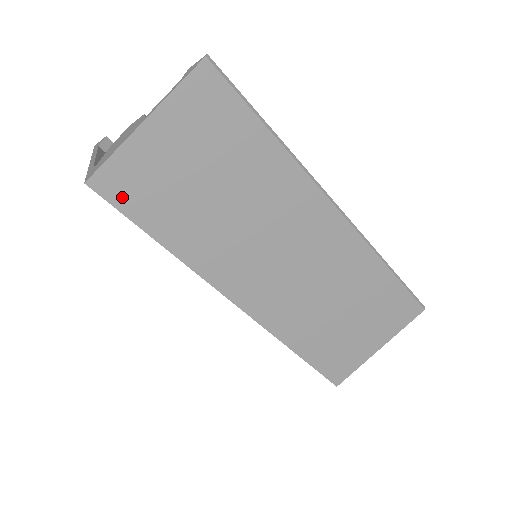
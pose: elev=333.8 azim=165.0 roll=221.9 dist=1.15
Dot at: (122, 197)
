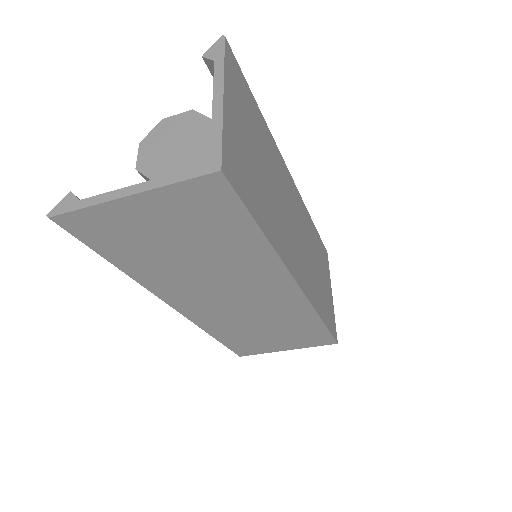
Dot at: (238, 184)
